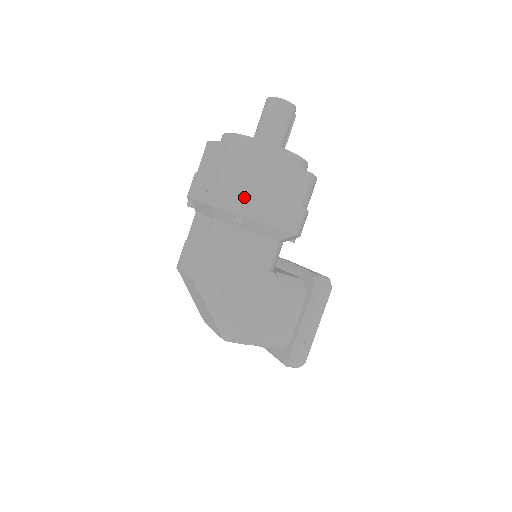
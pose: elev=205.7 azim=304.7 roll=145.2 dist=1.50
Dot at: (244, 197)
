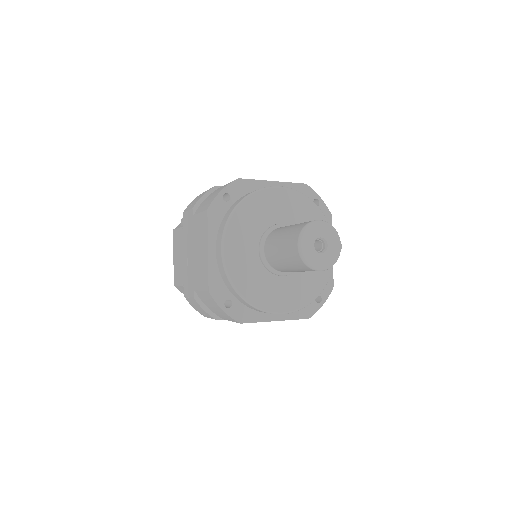
Dot at: occluded
